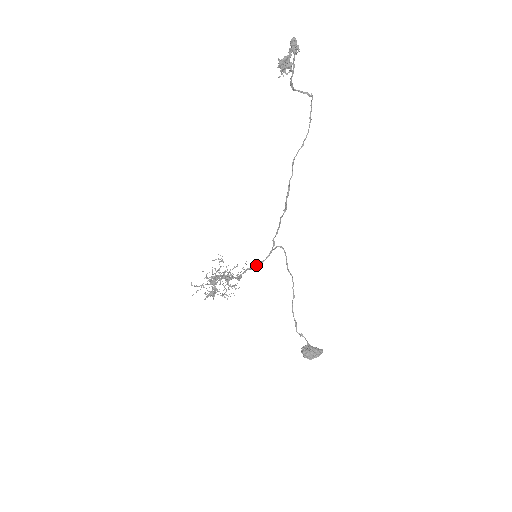
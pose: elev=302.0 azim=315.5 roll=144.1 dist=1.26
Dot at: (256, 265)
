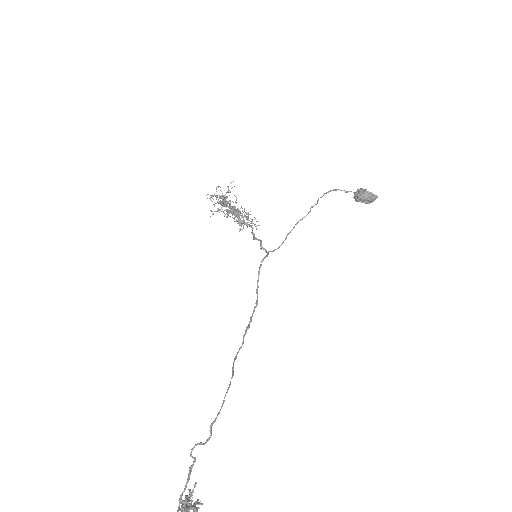
Dot at: (261, 246)
